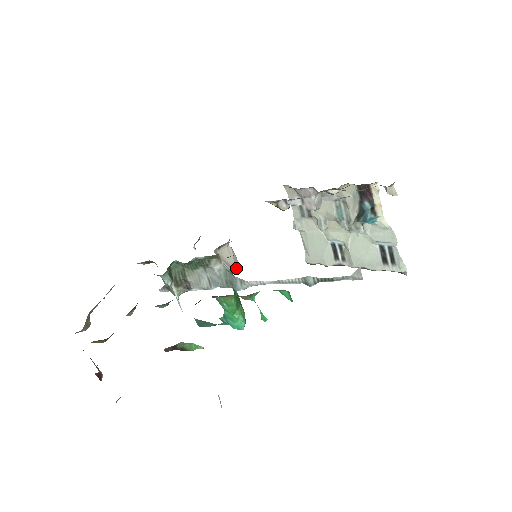
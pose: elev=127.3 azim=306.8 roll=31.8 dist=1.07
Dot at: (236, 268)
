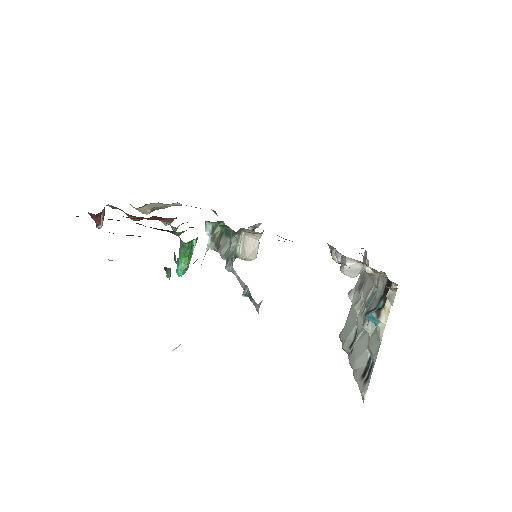
Dot at: (249, 260)
